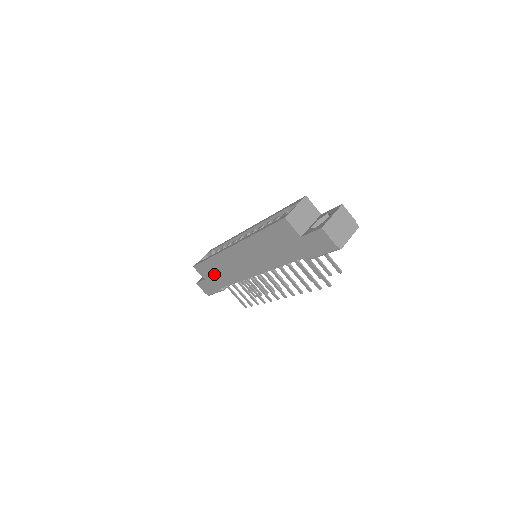
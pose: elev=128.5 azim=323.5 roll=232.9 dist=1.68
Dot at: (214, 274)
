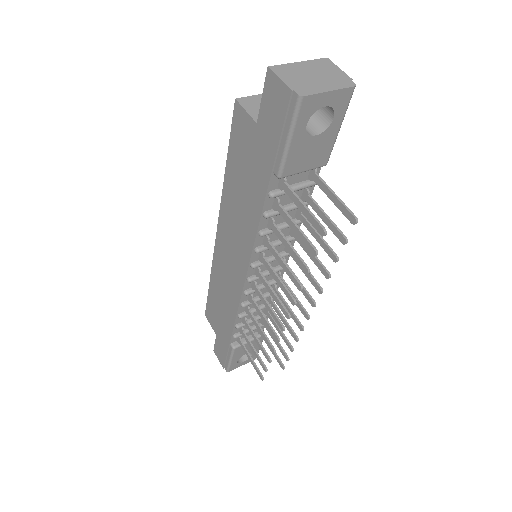
Dot at: (219, 314)
